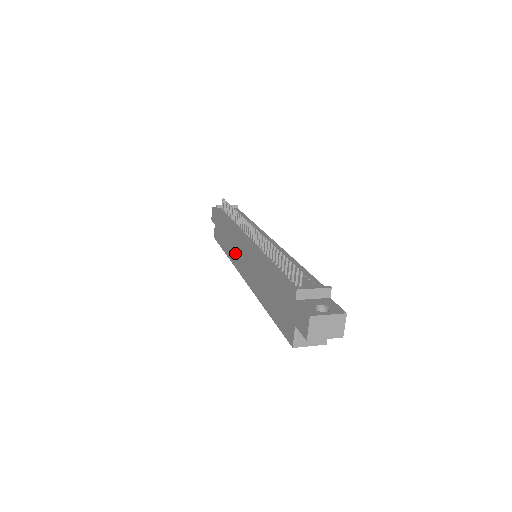
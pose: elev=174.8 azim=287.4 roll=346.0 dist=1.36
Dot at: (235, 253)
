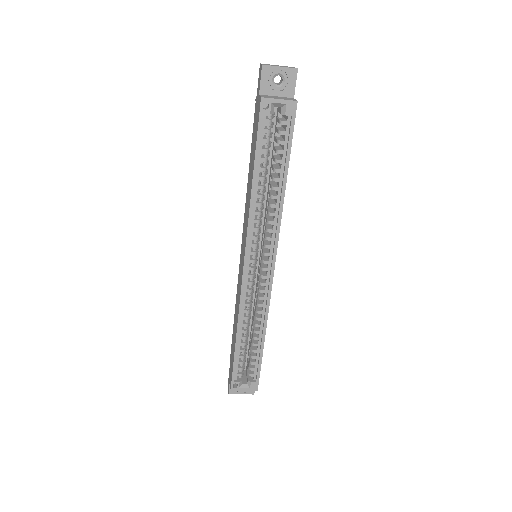
Dot at: (239, 289)
